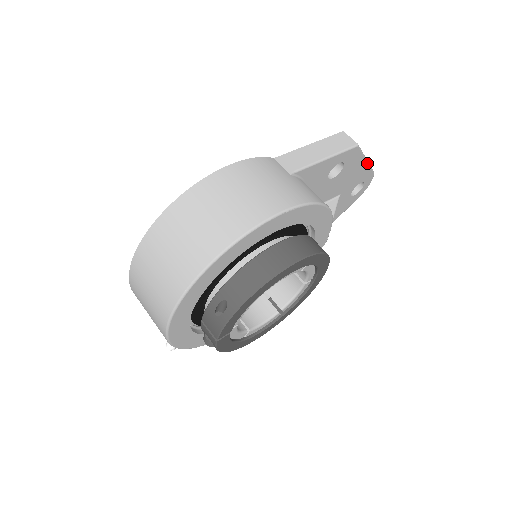
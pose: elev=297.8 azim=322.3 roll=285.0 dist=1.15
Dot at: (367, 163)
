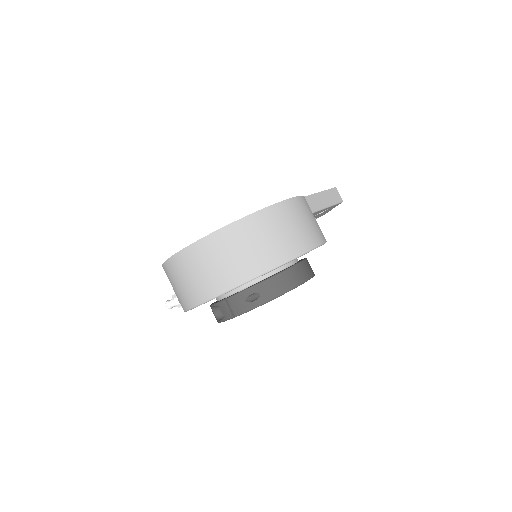
Dot at: occluded
